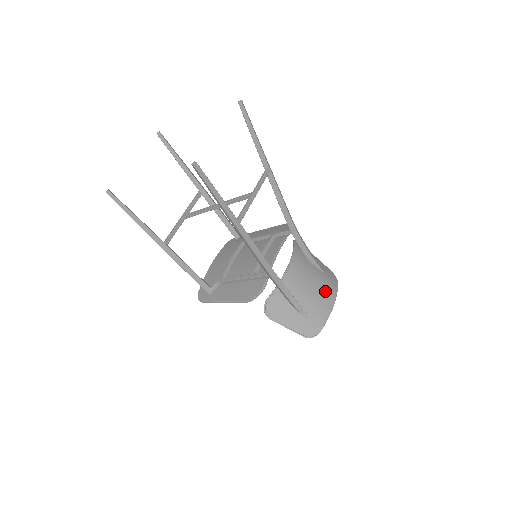
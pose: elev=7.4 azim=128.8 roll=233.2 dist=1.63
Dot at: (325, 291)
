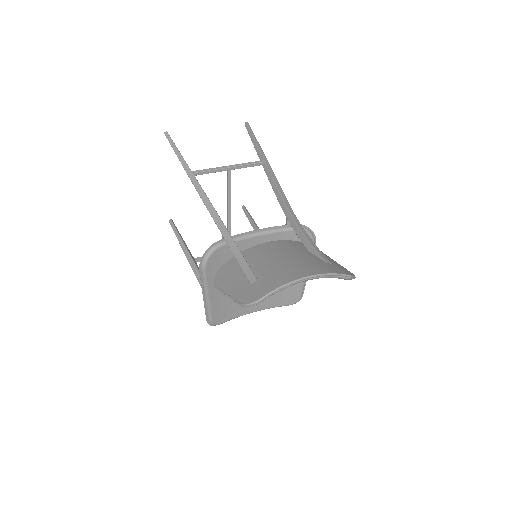
Dot at: (303, 266)
